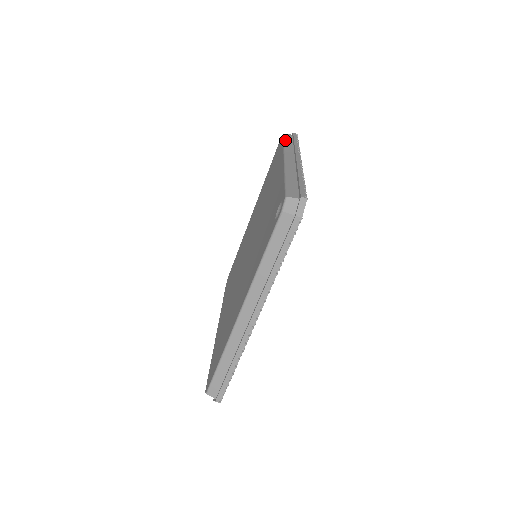
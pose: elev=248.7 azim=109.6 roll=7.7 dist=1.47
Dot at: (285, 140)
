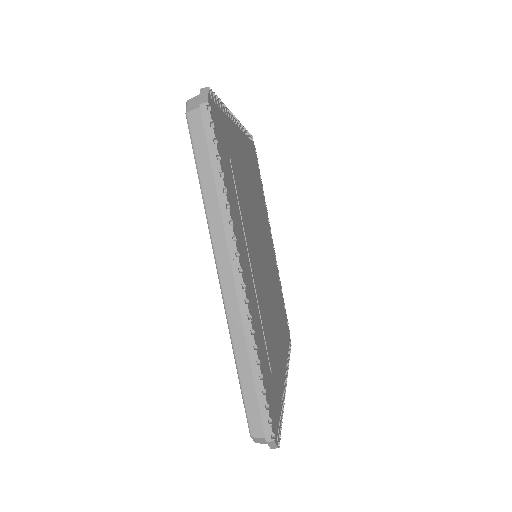
Dot at: (198, 165)
